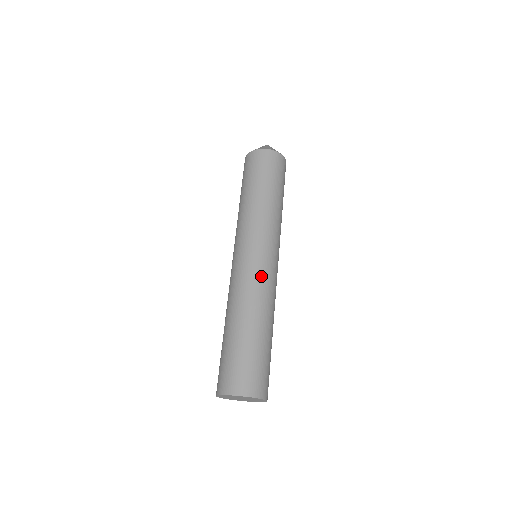
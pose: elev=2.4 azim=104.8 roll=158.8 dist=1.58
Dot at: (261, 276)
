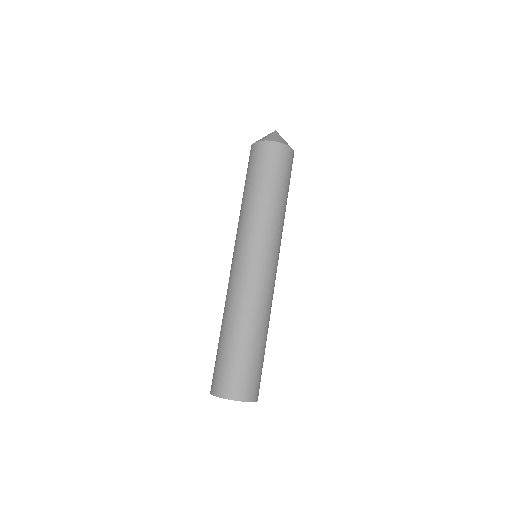
Dot at: (271, 286)
